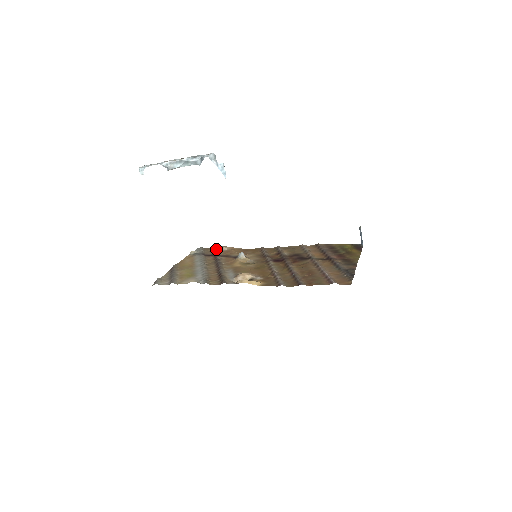
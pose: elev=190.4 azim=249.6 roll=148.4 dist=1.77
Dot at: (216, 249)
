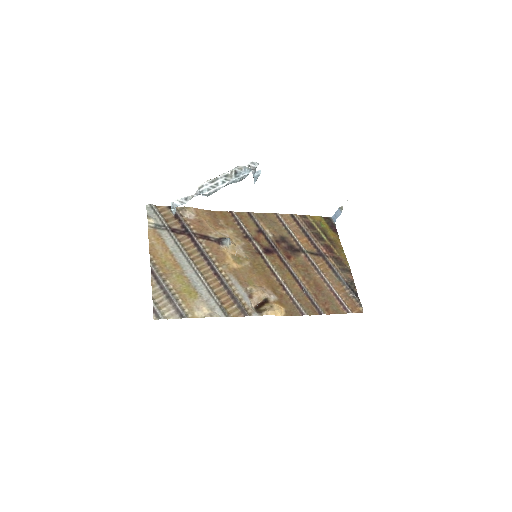
Dot at: (180, 216)
